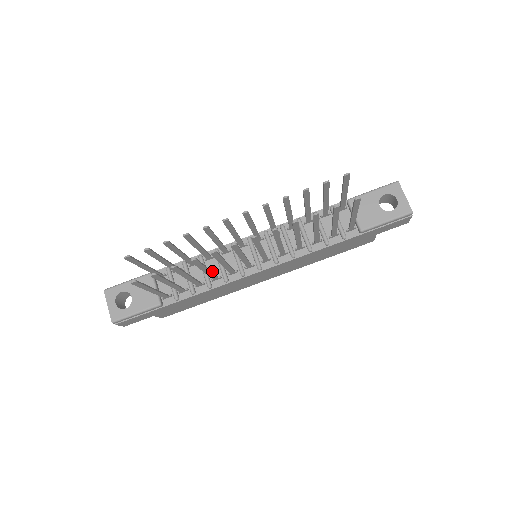
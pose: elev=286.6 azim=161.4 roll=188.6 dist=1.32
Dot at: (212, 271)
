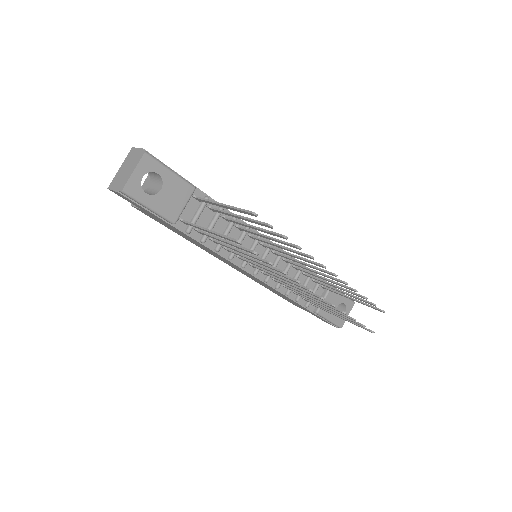
Dot at: occluded
